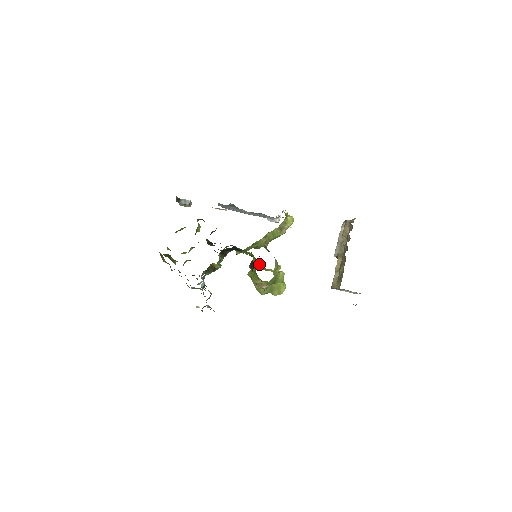
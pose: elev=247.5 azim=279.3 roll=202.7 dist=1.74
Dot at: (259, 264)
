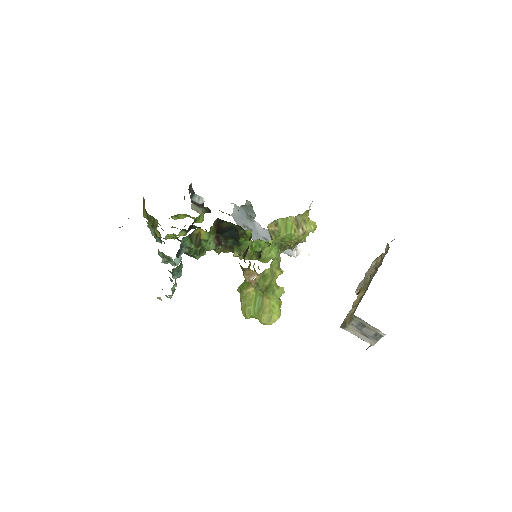
Dot at: (256, 272)
